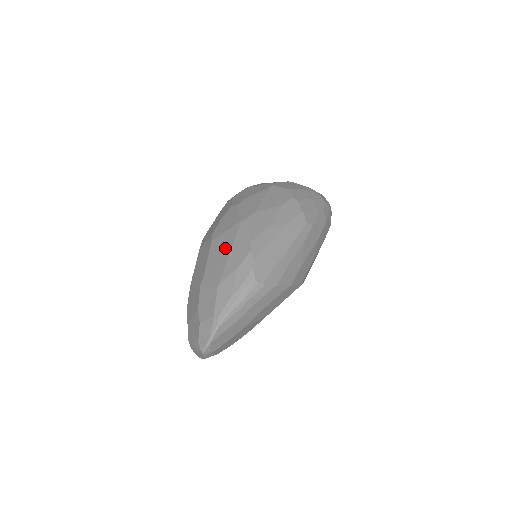
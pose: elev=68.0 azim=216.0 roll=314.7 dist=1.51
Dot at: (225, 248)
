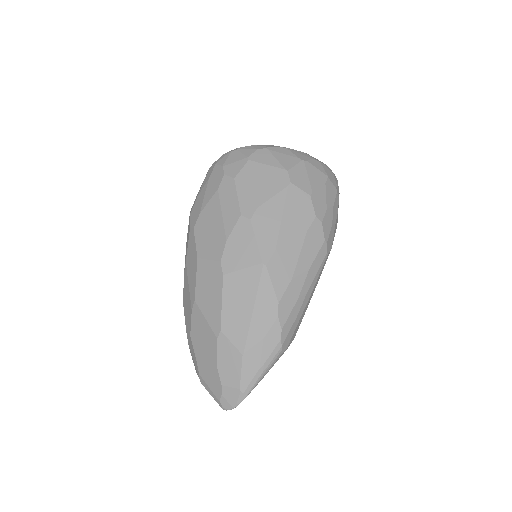
Dot at: (245, 300)
